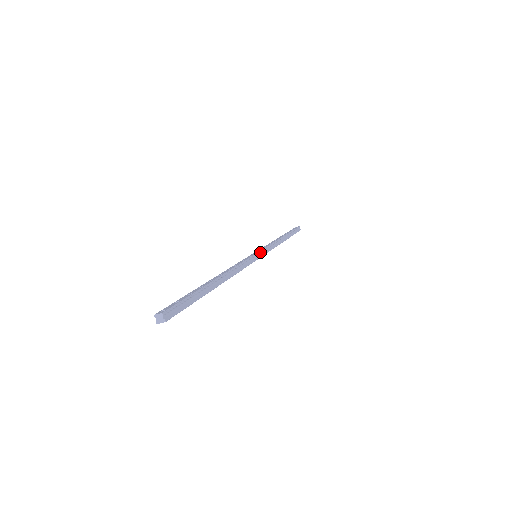
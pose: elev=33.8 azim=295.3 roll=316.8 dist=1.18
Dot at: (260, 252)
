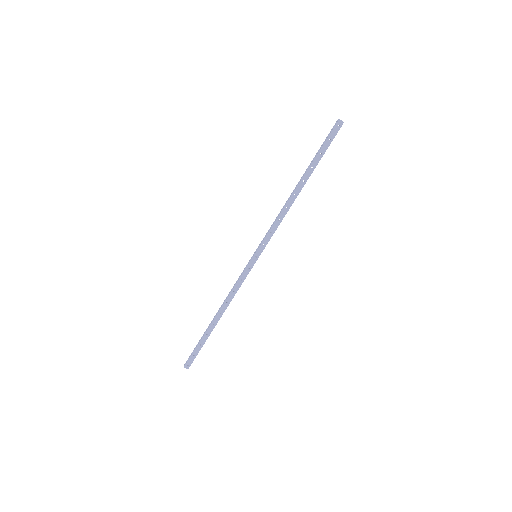
Dot at: (255, 261)
